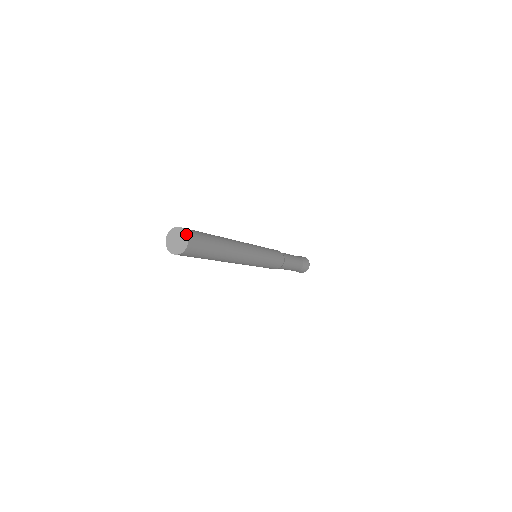
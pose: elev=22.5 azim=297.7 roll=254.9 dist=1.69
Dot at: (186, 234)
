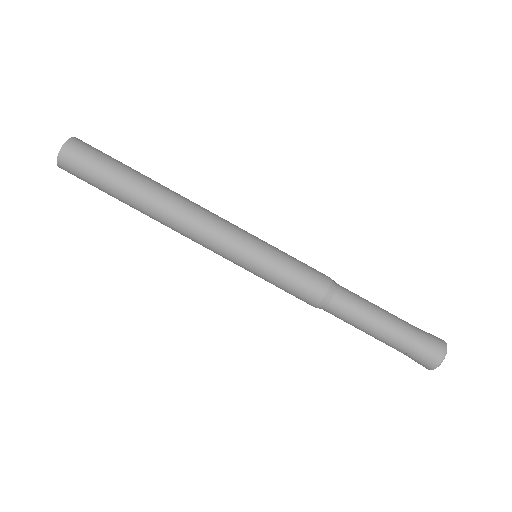
Dot at: occluded
